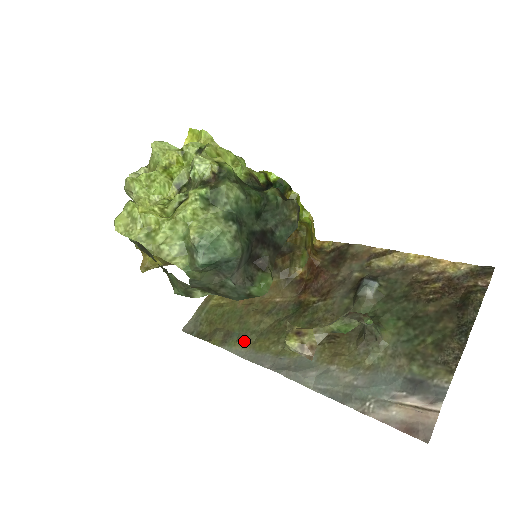
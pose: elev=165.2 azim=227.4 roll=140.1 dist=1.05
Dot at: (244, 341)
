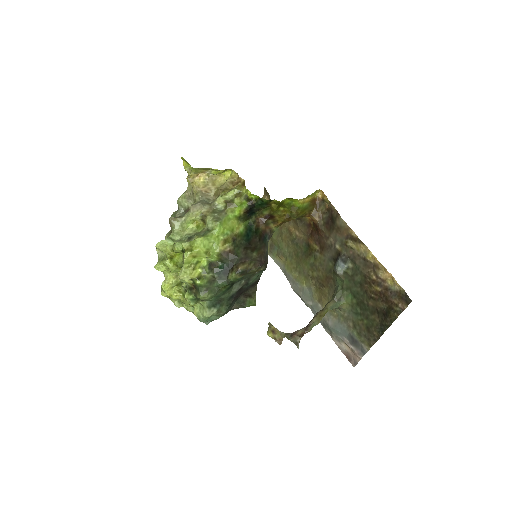
Dot at: (280, 257)
